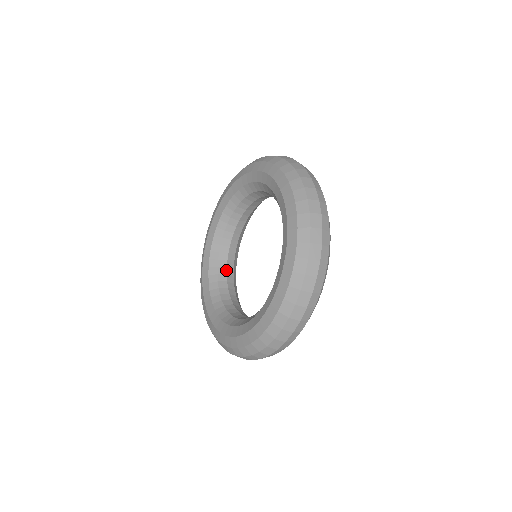
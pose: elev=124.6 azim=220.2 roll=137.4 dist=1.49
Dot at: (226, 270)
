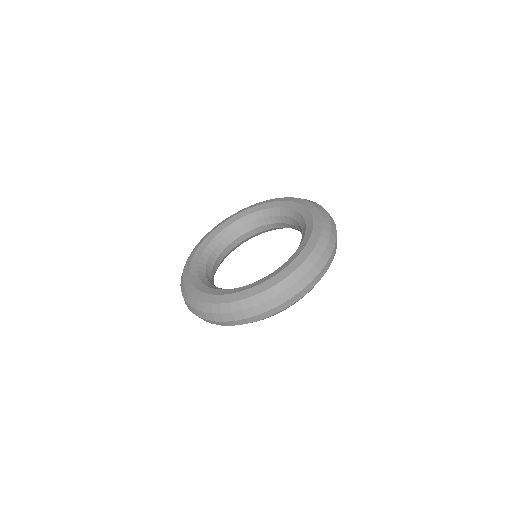
Dot at: (242, 234)
